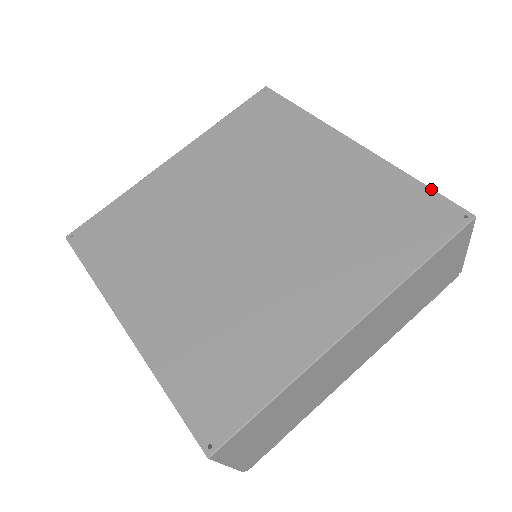
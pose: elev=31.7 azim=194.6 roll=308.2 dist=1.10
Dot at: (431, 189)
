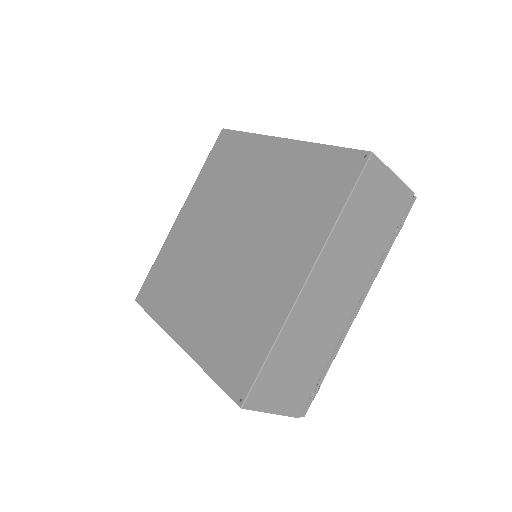
Dot at: (338, 147)
